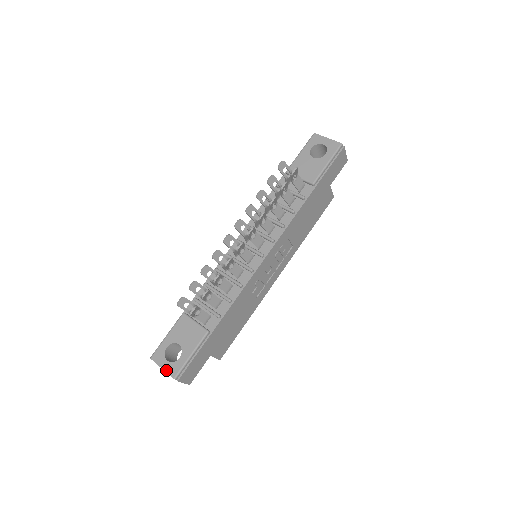
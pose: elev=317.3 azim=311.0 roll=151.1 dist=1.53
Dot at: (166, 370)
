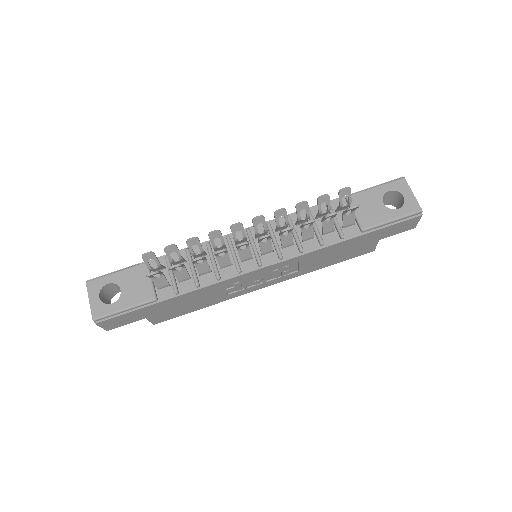
Dot at: (92, 305)
